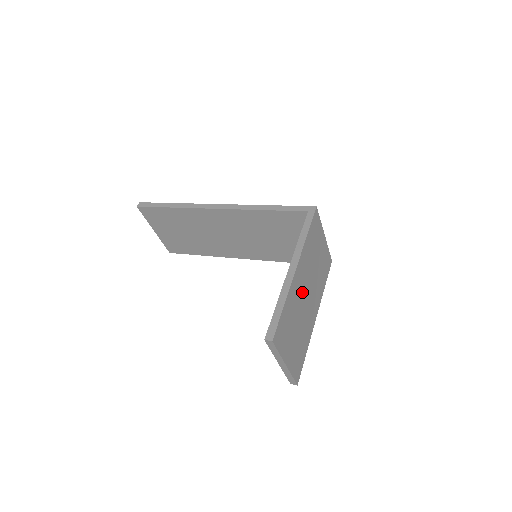
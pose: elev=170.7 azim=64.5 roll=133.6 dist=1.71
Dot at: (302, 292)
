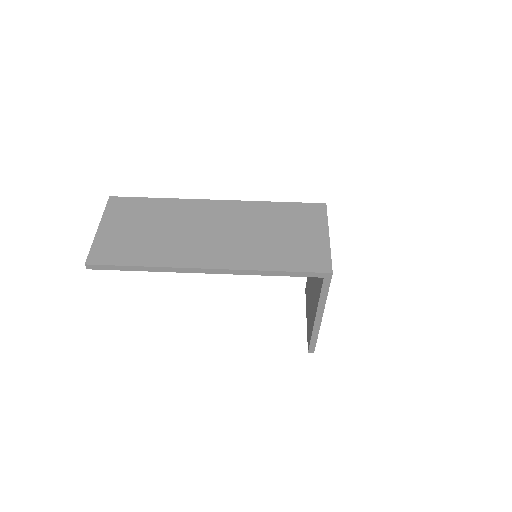
Dot at: occluded
